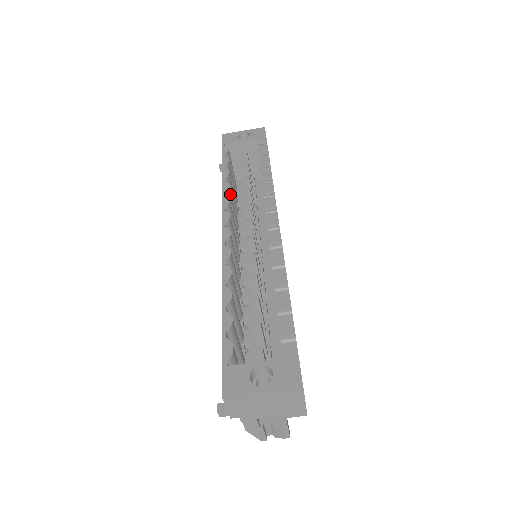
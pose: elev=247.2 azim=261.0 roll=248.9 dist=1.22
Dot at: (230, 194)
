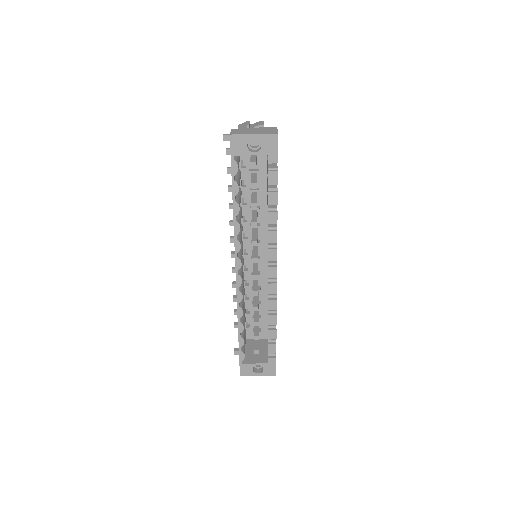
Dot at: occluded
